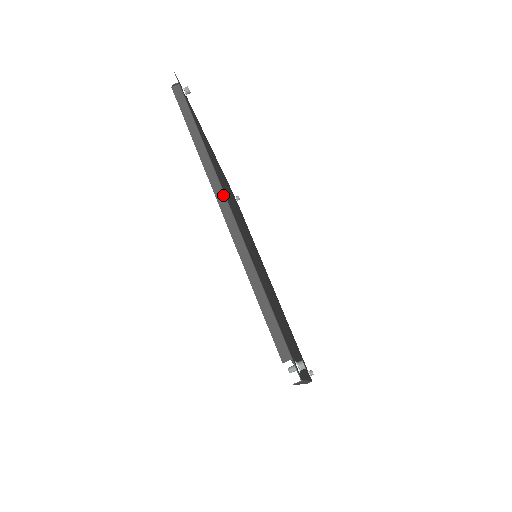
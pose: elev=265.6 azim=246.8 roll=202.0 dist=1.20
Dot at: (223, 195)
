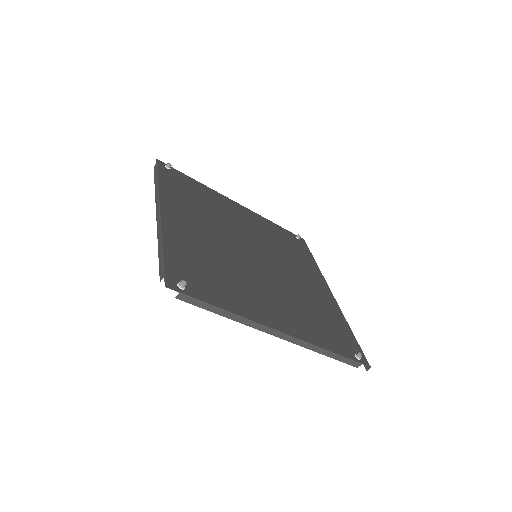
Dot at: (158, 205)
